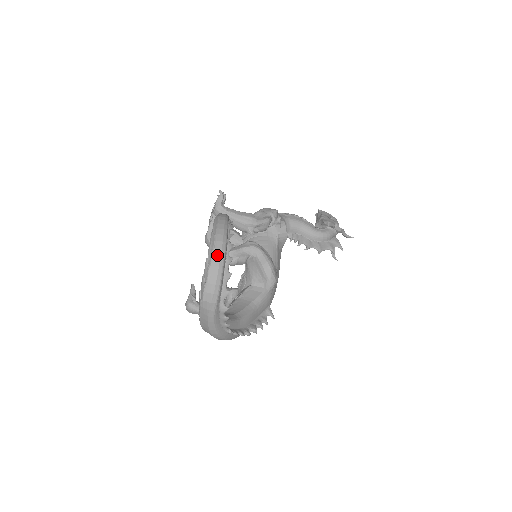
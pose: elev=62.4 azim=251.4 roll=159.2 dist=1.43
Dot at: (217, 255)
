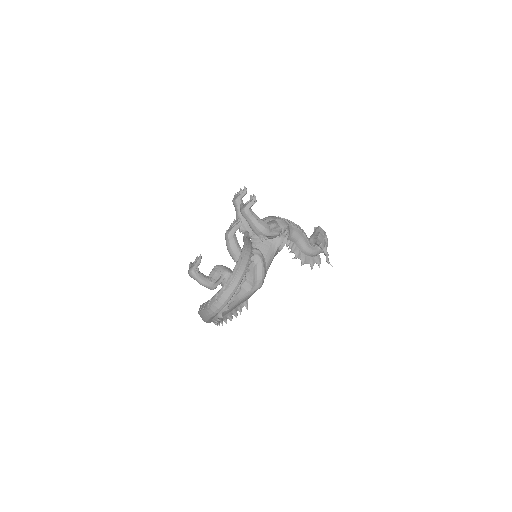
Dot at: (233, 286)
